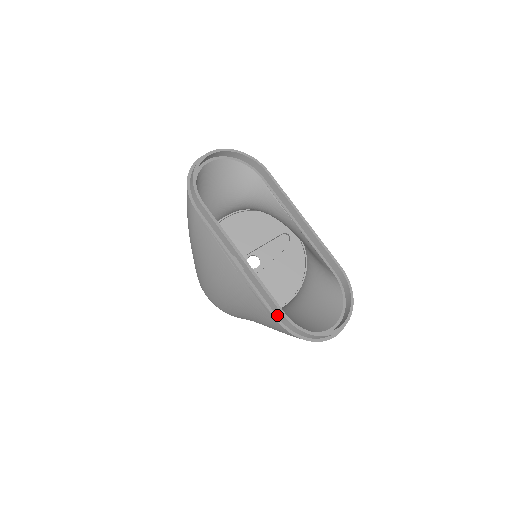
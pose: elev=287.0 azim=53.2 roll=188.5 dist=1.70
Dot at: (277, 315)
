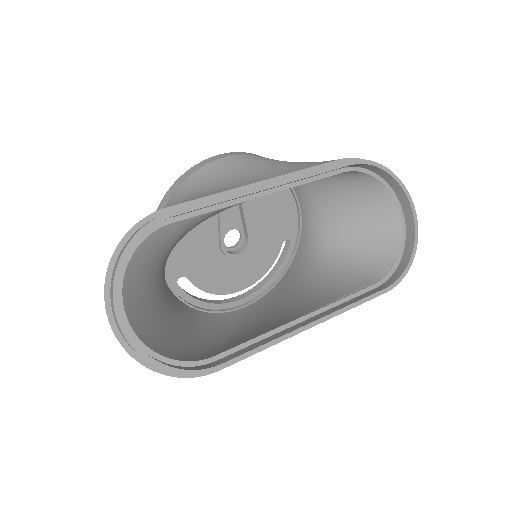
Dot at: occluded
